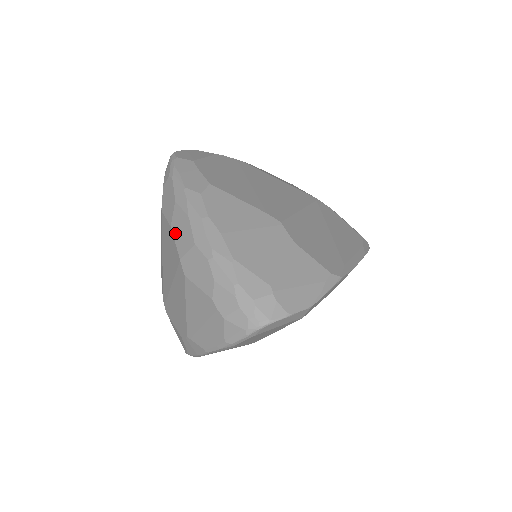
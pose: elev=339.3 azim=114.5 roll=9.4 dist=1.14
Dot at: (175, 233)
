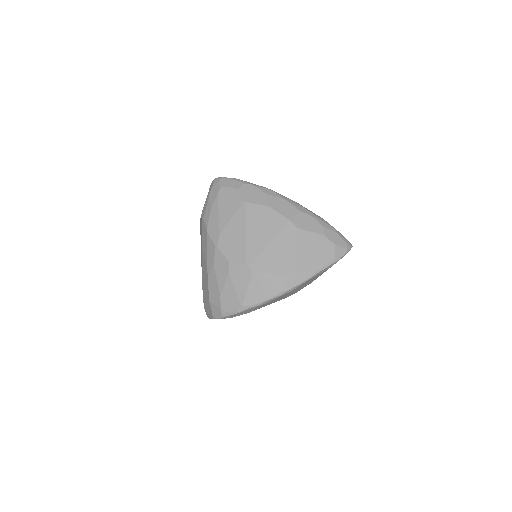
Dot at: (276, 209)
